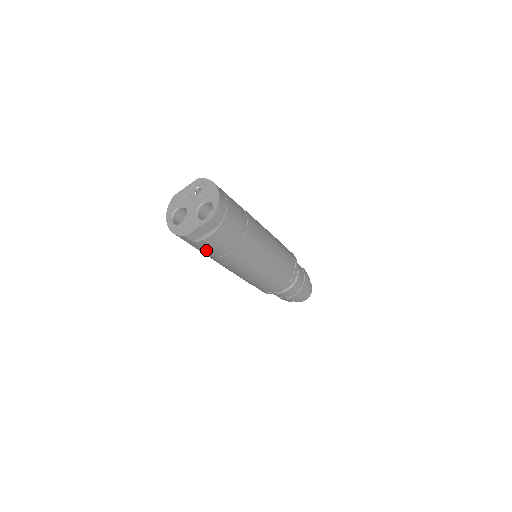
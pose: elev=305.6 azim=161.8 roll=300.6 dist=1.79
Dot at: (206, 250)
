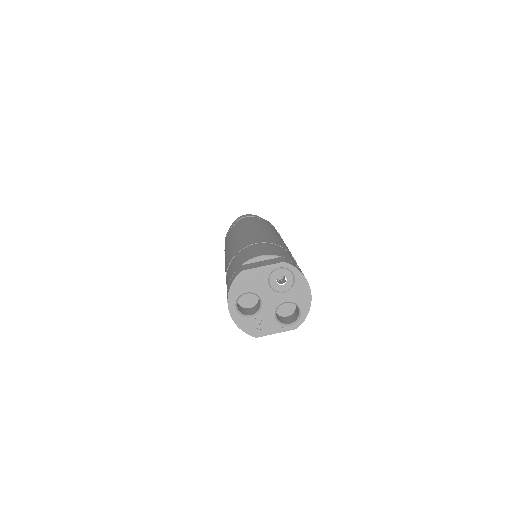
Dot at: occluded
